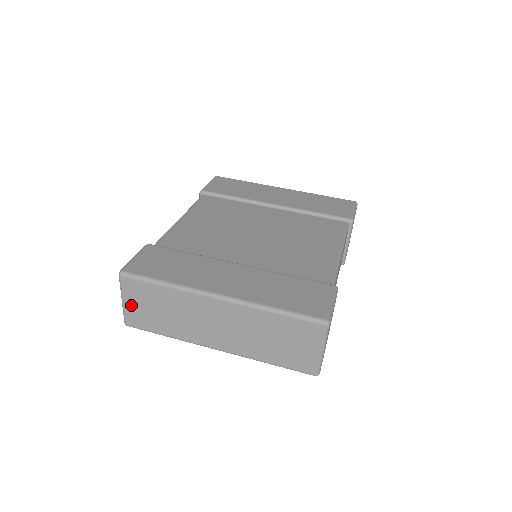
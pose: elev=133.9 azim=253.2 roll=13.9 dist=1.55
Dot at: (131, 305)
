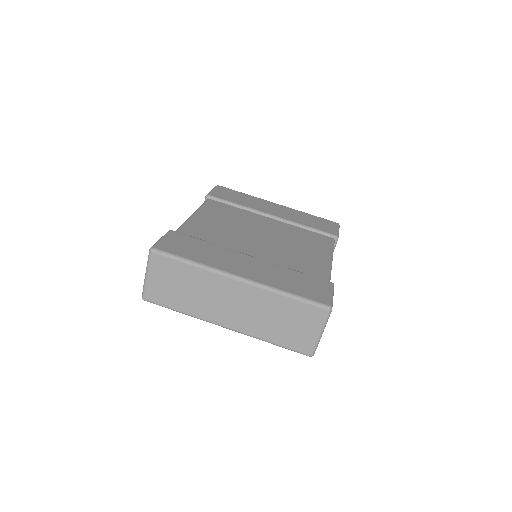
Dot at: (154, 280)
